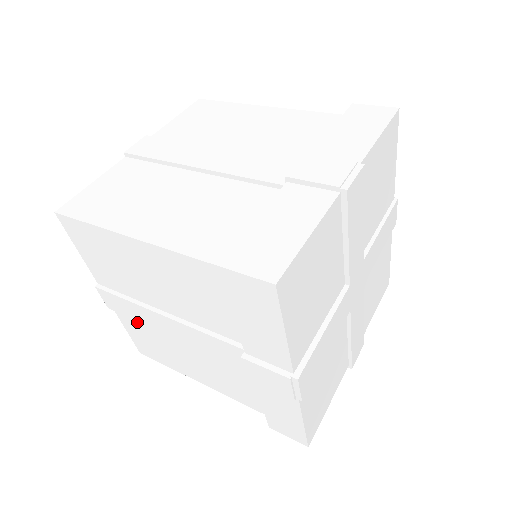
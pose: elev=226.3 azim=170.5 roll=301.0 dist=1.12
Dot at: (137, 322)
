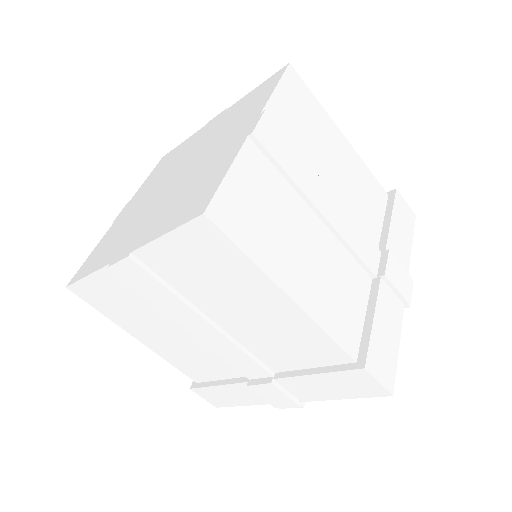
Dot at: (132, 290)
